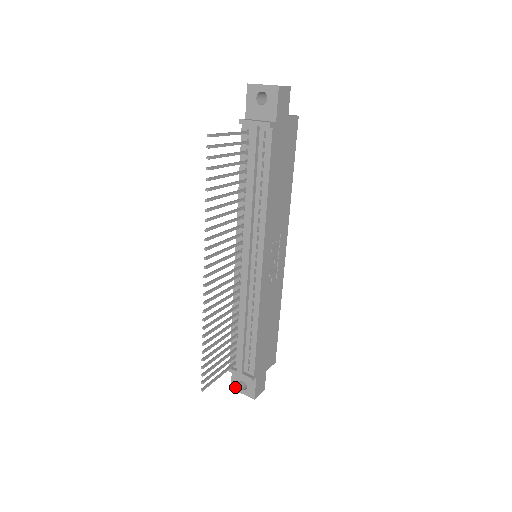
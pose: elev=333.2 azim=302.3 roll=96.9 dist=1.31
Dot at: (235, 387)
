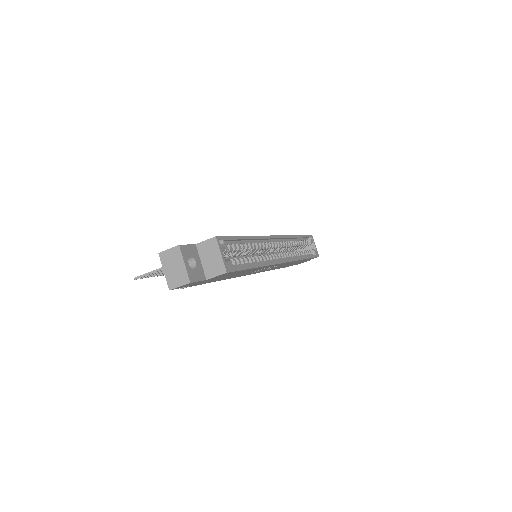
Dot at: occluded
